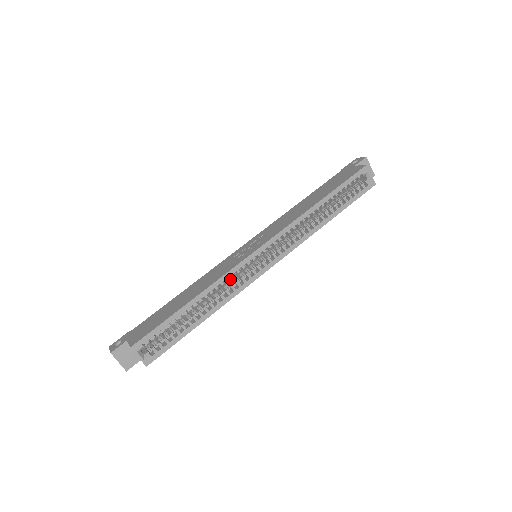
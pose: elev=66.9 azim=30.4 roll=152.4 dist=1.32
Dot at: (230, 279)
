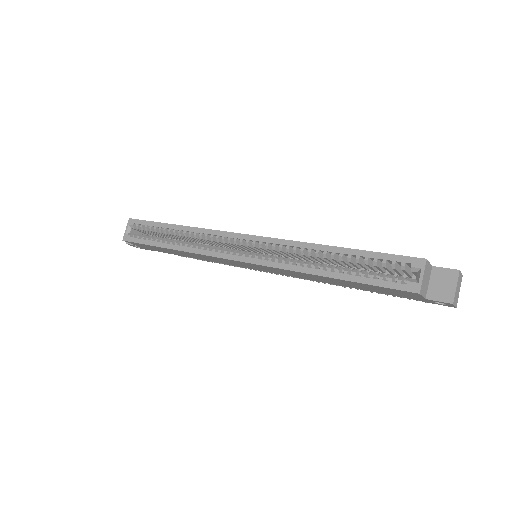
Dot at: occluded
